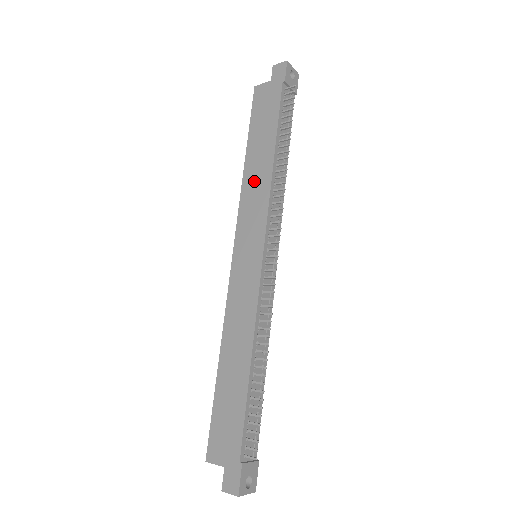
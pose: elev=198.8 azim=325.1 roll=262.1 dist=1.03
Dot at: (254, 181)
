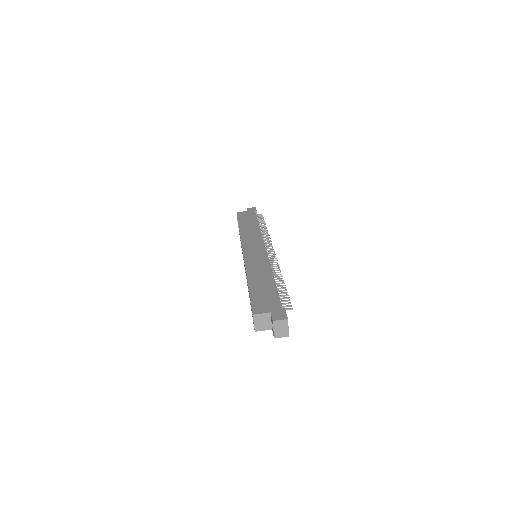
Dot at: (249, 232)
